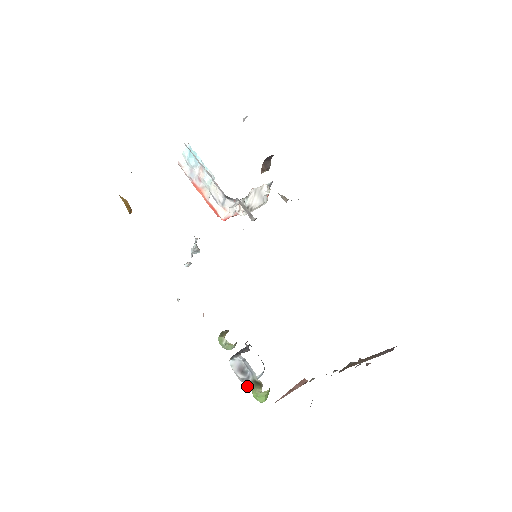
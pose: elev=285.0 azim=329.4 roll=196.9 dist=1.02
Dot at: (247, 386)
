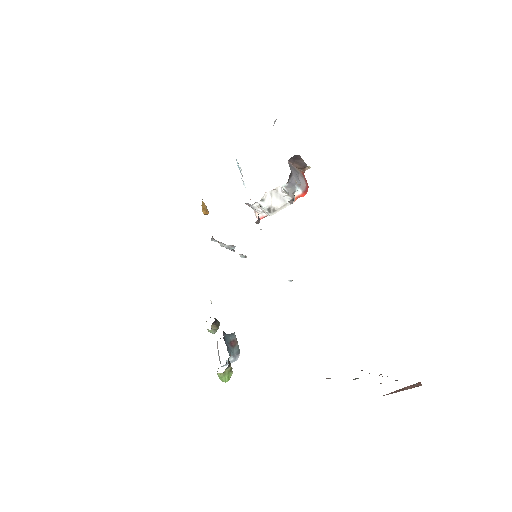
Dot at: (221, 366)
